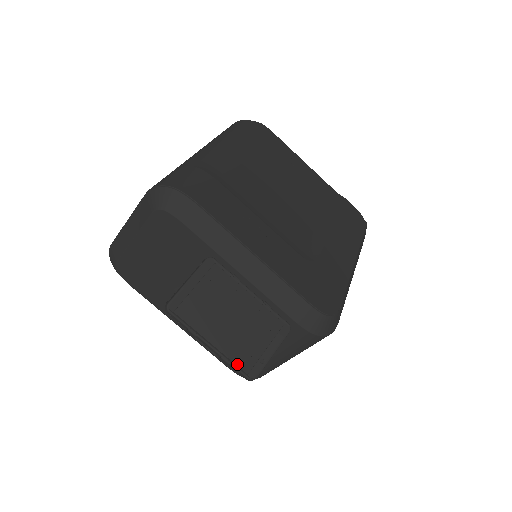
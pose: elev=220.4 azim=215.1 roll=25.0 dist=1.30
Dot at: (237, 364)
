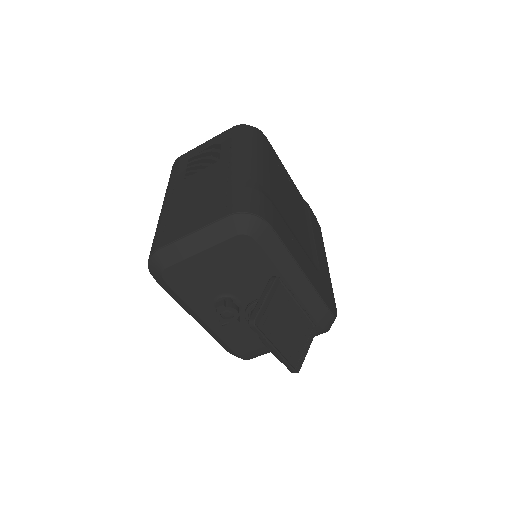
Dot at: (290, 362)
